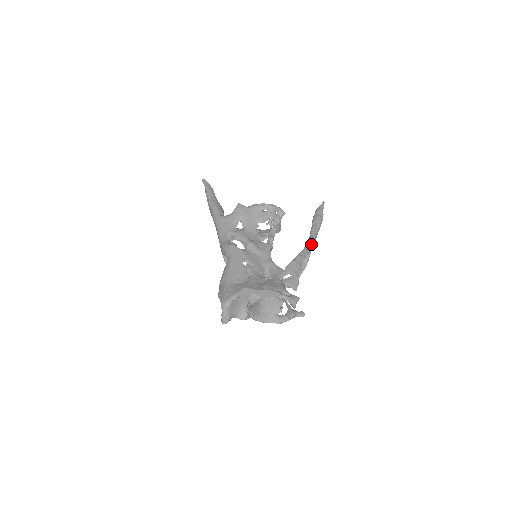
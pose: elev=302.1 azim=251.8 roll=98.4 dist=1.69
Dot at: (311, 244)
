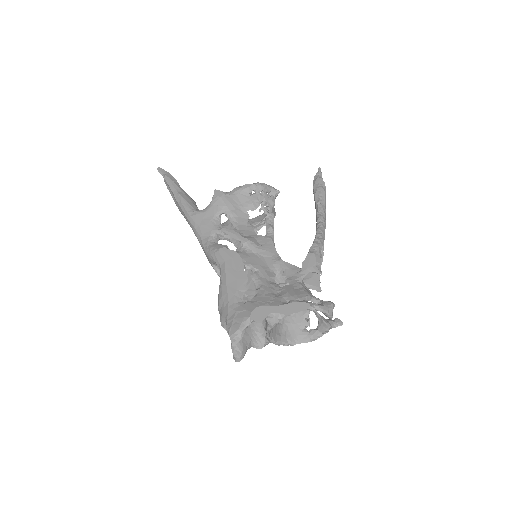
Dot at: (323, 225)
